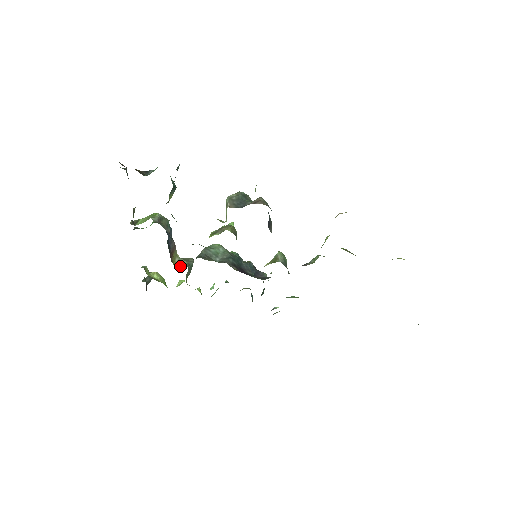
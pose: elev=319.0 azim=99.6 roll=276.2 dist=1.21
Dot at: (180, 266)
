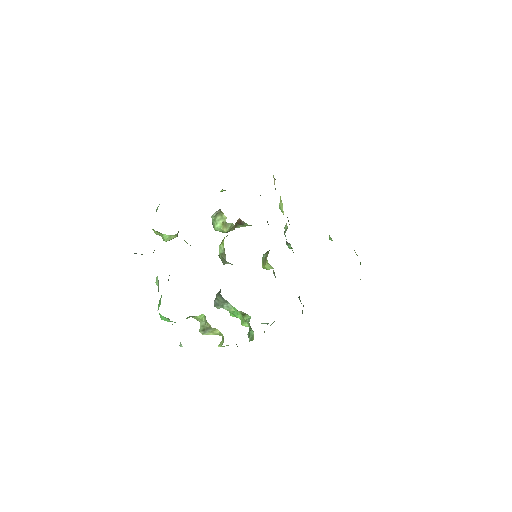
Dot at: occluded
